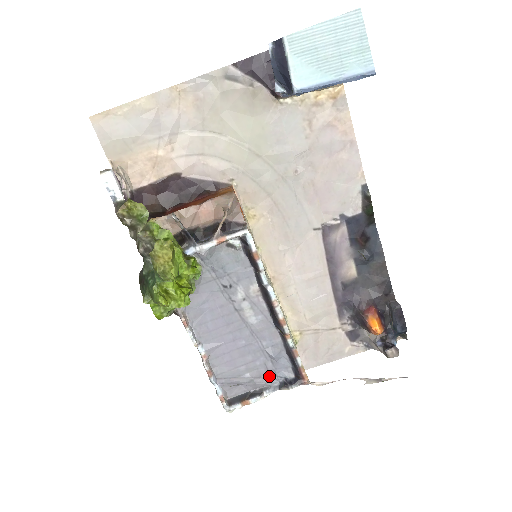
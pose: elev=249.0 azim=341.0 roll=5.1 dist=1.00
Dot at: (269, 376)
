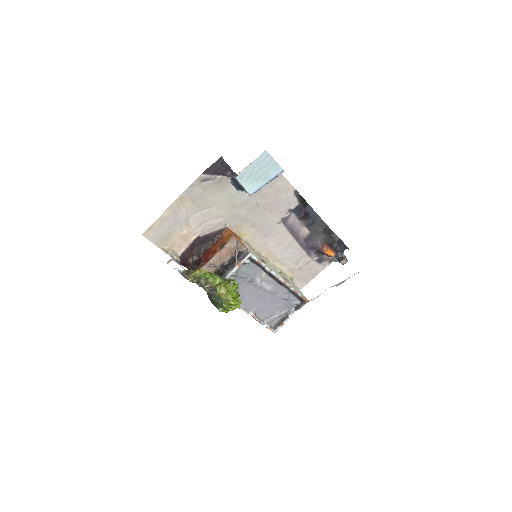
Dot at: (288, 307)
